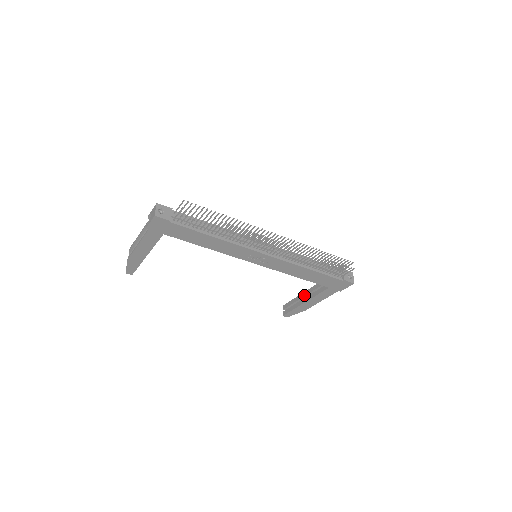
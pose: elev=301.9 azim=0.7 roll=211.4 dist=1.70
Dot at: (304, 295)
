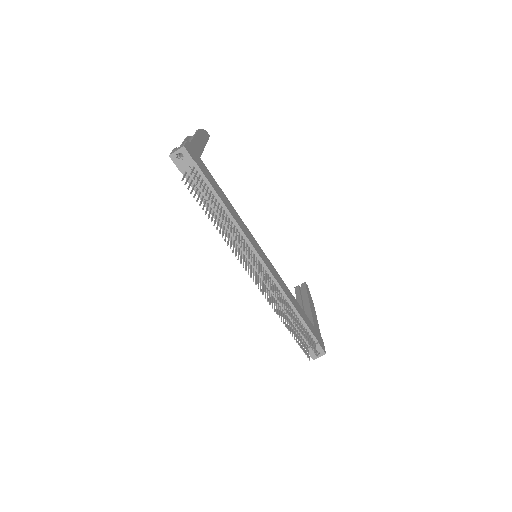
Dot at: (306, 304)
